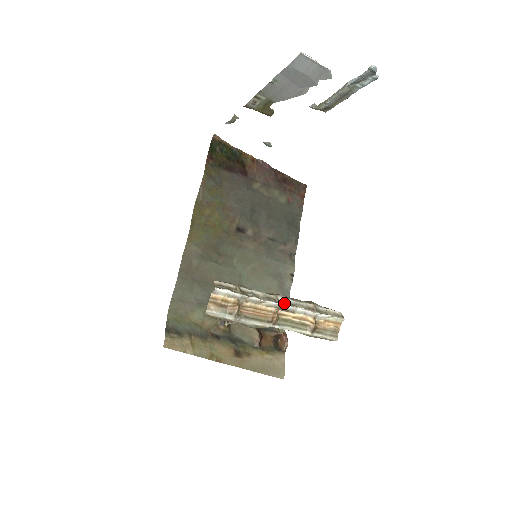
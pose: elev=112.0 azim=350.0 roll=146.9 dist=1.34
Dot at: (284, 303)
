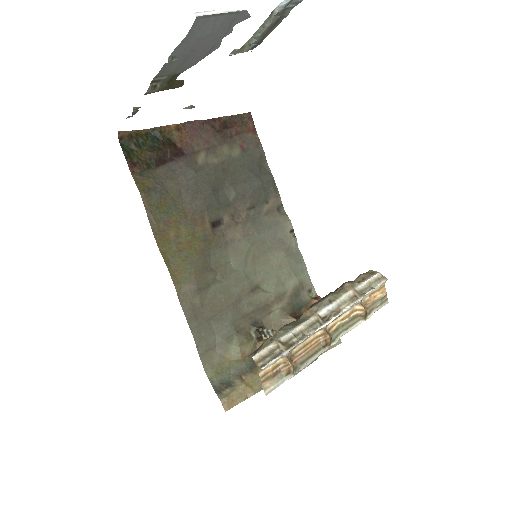
Dot at: (327, 316)
